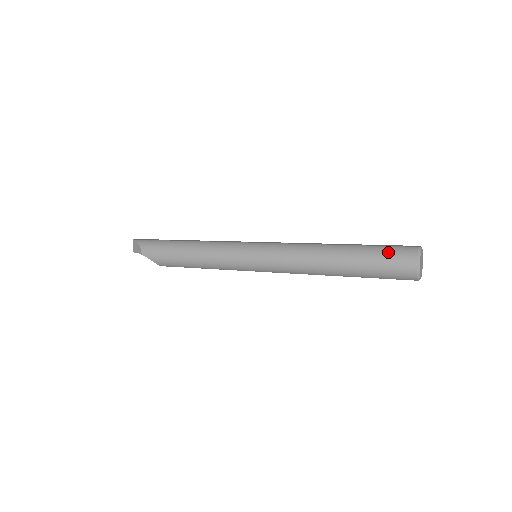
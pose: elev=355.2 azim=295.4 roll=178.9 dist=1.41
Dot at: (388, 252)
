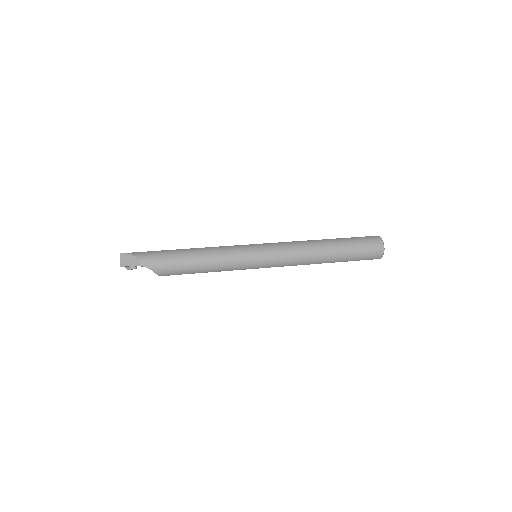
Dot at: (363, 240)
